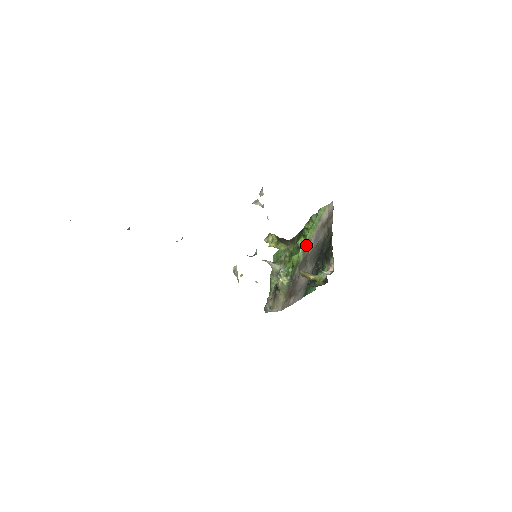
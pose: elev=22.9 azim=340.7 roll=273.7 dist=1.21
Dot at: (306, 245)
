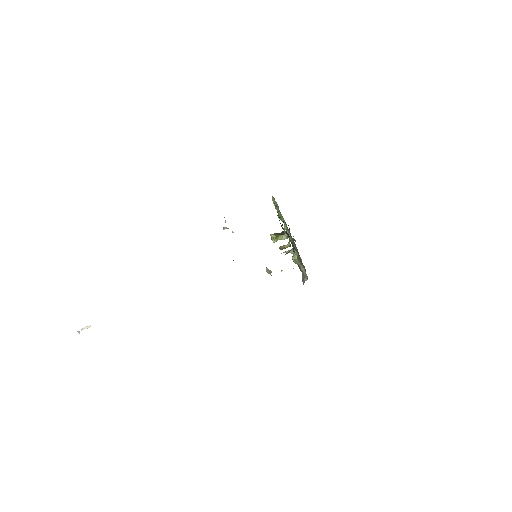
Dot at: occluded
